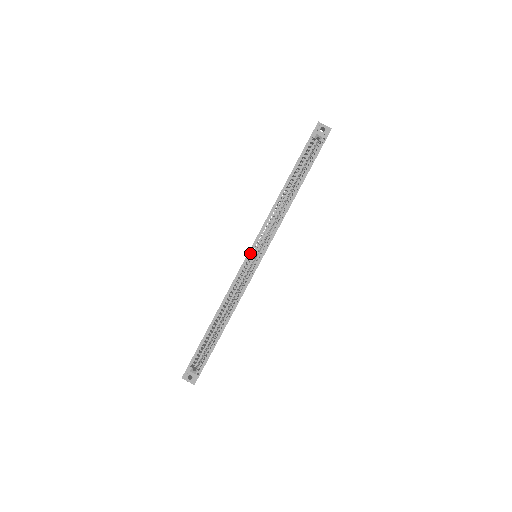
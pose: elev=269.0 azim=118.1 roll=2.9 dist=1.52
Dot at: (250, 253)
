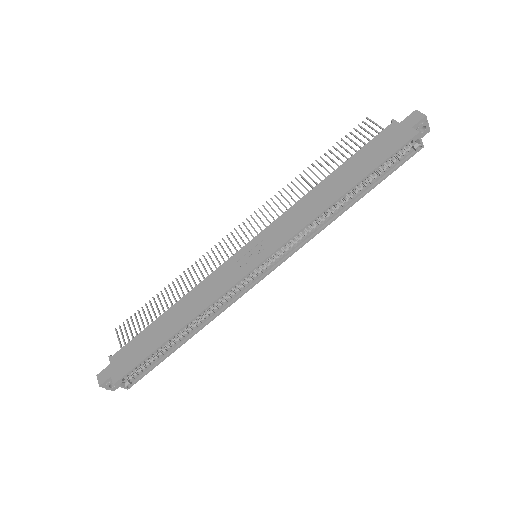
Dot at: (260, 263)
